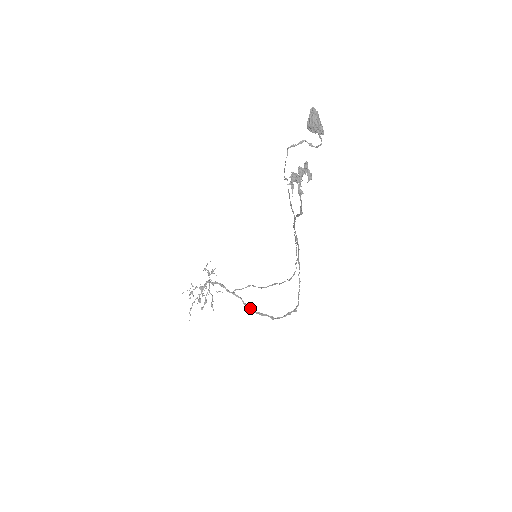
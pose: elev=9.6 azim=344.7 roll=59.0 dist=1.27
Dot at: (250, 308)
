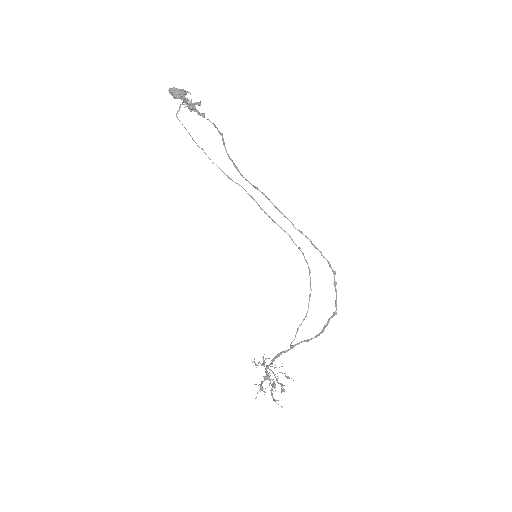
Dot at: (315, 337)
